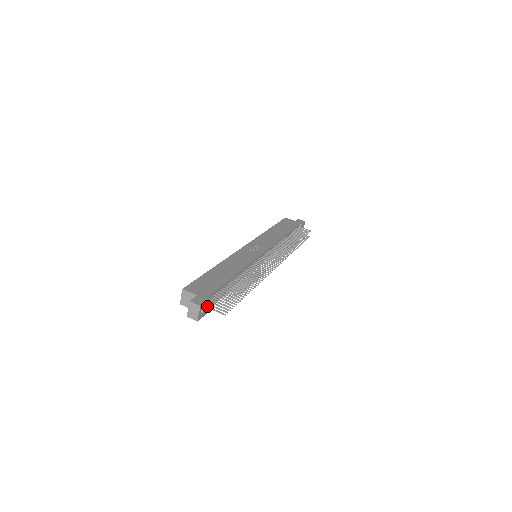
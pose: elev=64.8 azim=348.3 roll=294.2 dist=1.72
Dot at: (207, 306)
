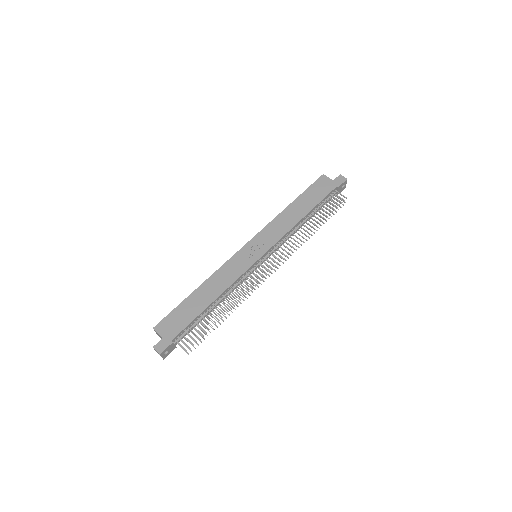
Dot at: (172, 346)
